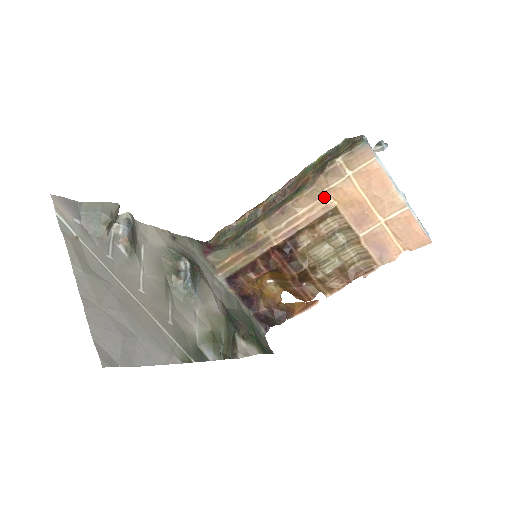
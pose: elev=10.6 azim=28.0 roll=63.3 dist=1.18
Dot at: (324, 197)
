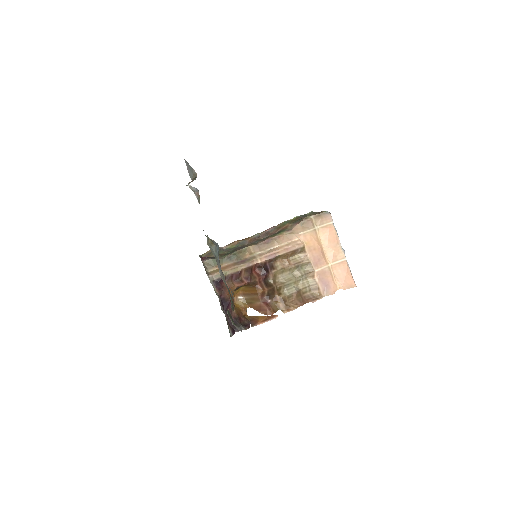
Dot at: (297, 239)
